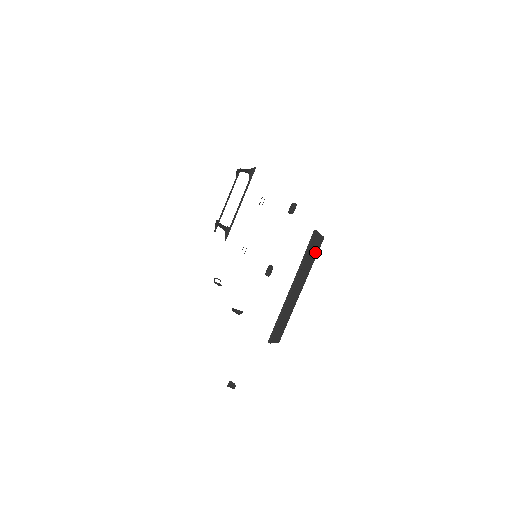
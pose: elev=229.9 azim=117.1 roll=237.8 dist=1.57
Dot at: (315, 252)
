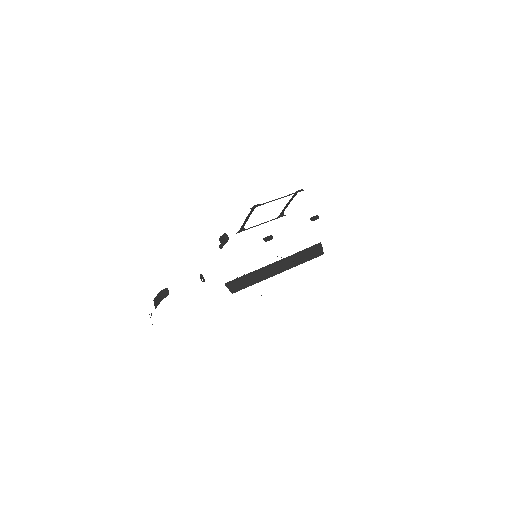
Dot at: (310, 257)
